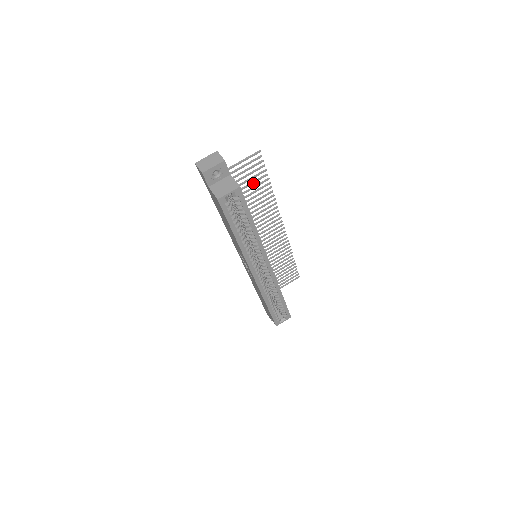
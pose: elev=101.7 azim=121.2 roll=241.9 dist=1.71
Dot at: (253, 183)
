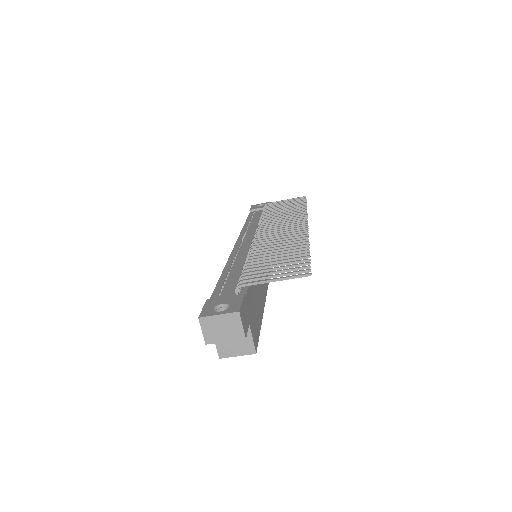
Dot at: (283, 261)
